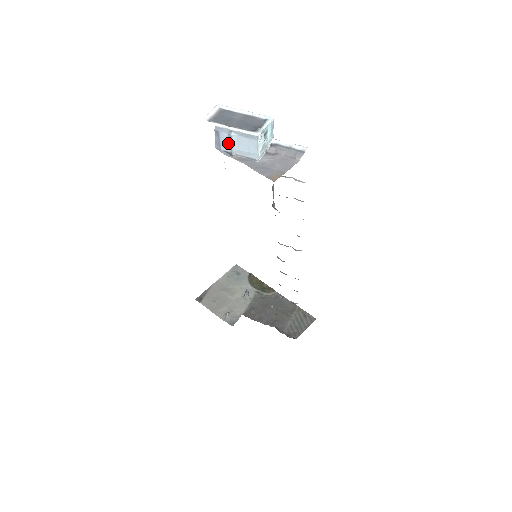
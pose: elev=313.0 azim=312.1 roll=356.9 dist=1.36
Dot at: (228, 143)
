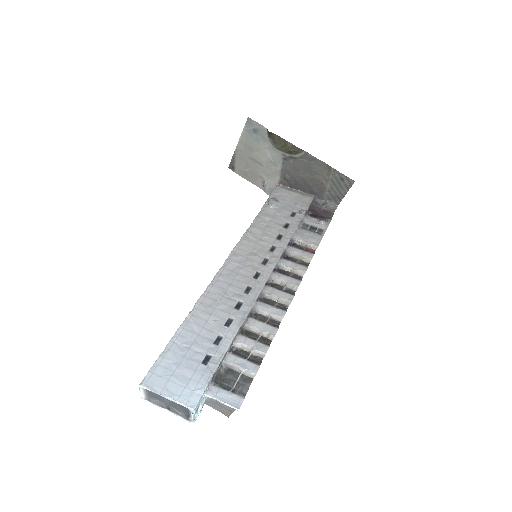
Dot at: occluded
